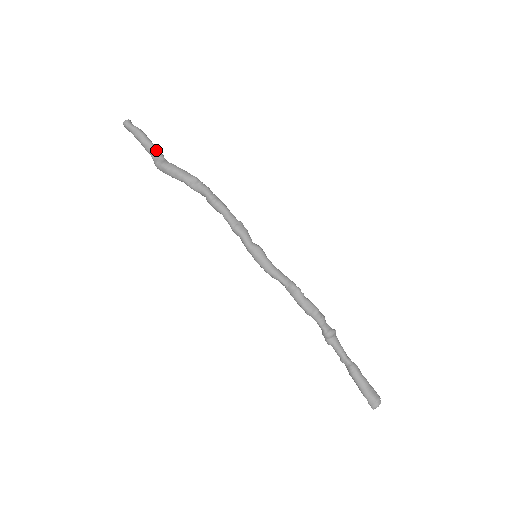
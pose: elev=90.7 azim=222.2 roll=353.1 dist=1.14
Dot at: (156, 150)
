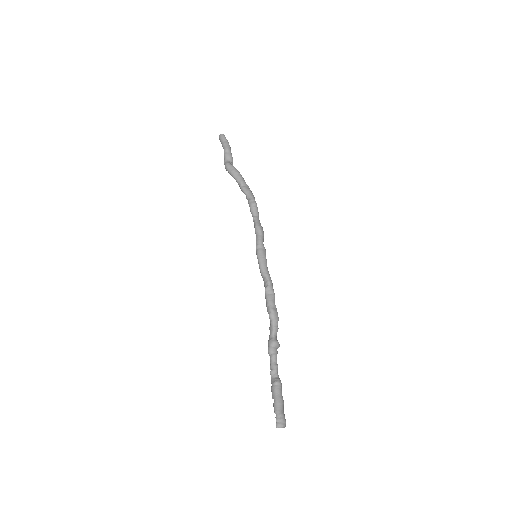
Dot at: (232, 159)
